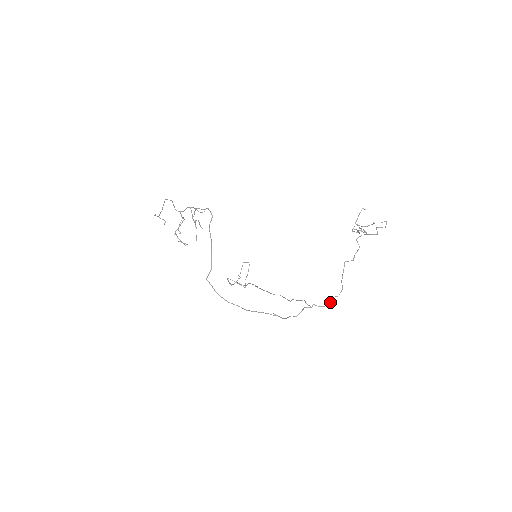
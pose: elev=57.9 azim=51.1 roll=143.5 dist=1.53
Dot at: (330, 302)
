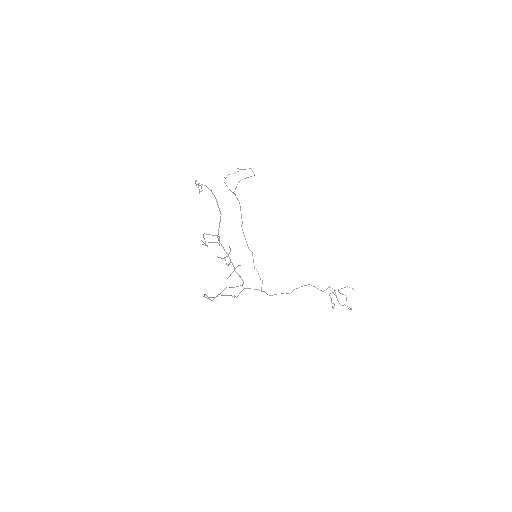
Dot at: occluded
